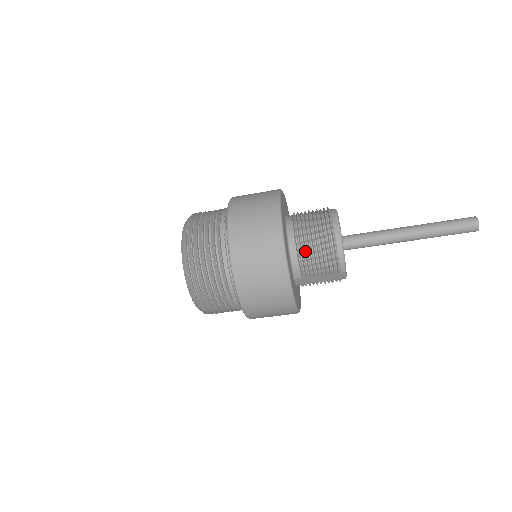
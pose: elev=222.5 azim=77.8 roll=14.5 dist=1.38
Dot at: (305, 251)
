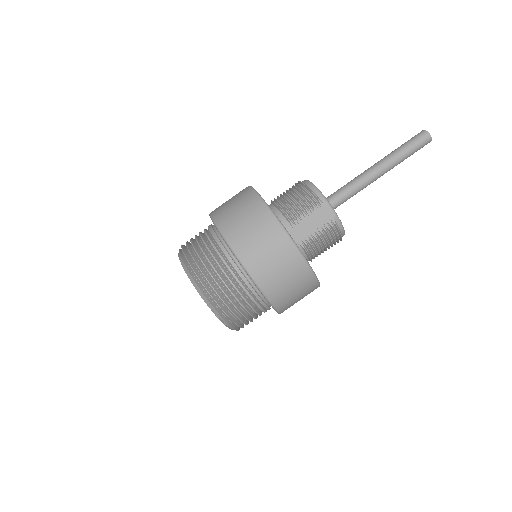
Dot at: (283, 203)
